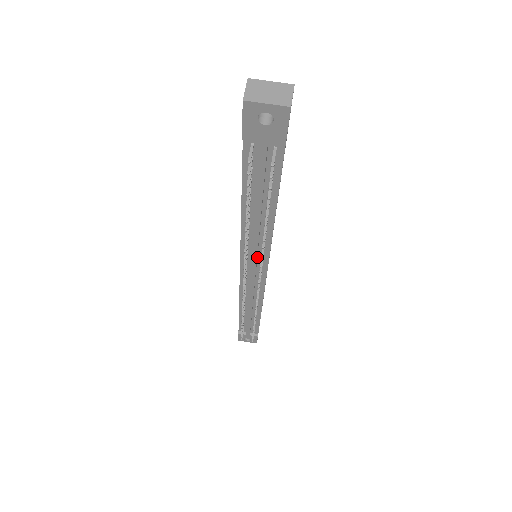
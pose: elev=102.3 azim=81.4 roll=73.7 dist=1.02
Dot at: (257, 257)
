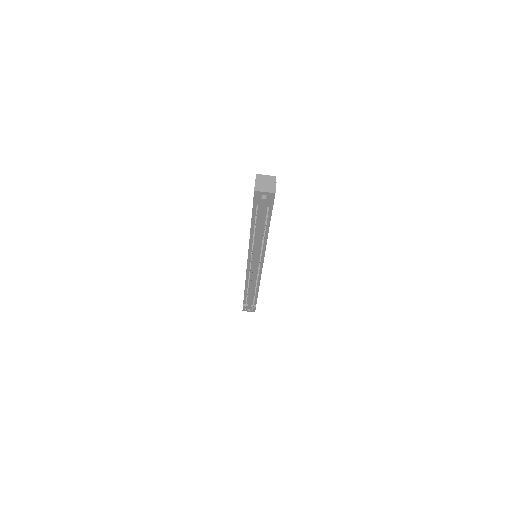
Dot at: (257, 257)
